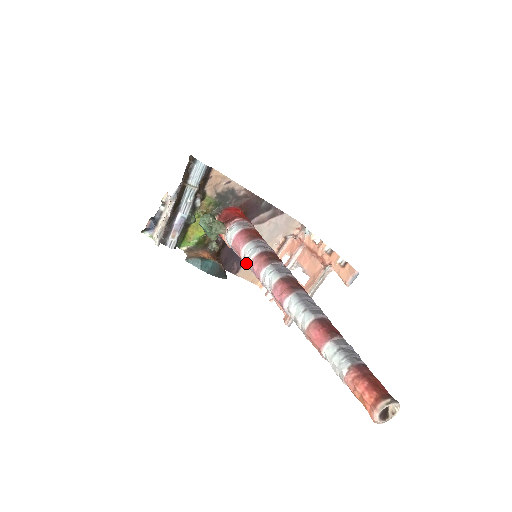
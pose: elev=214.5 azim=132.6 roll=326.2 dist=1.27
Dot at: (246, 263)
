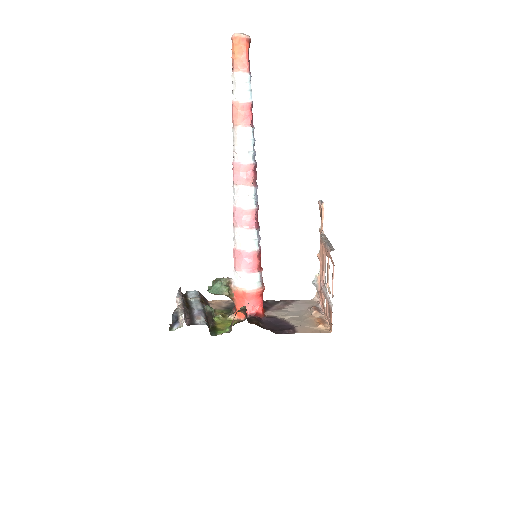
Dot at: (237, 238)
